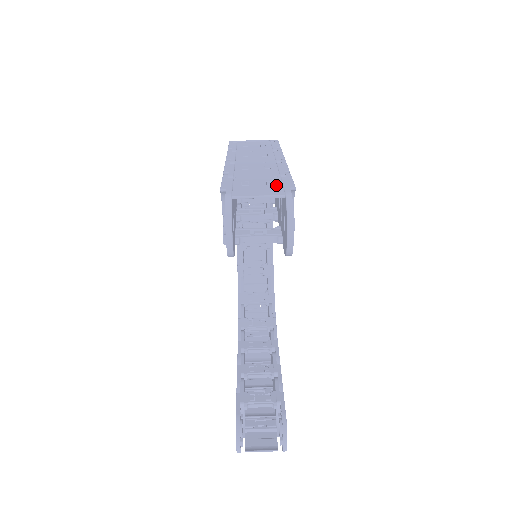
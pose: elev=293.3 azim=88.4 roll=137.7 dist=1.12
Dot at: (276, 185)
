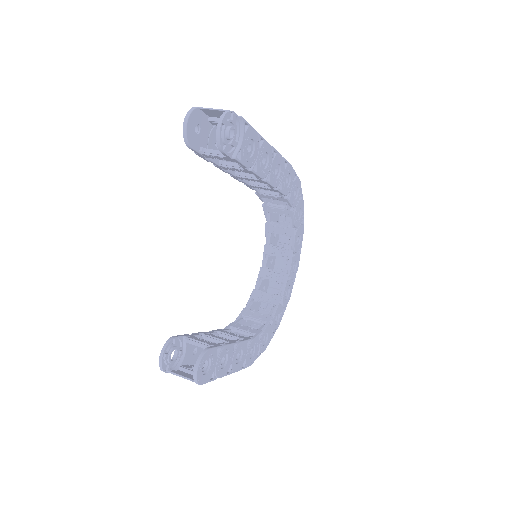
Dot at: occluded
